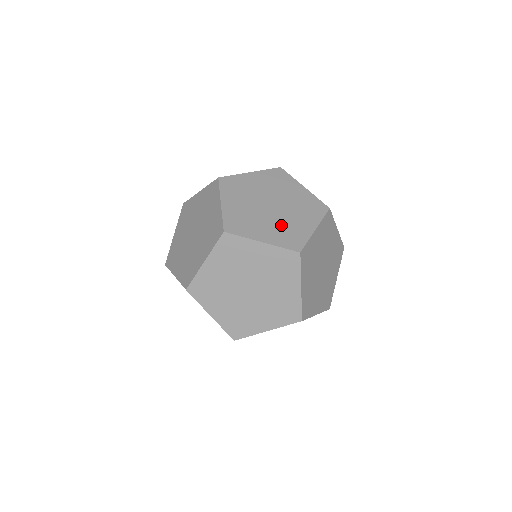
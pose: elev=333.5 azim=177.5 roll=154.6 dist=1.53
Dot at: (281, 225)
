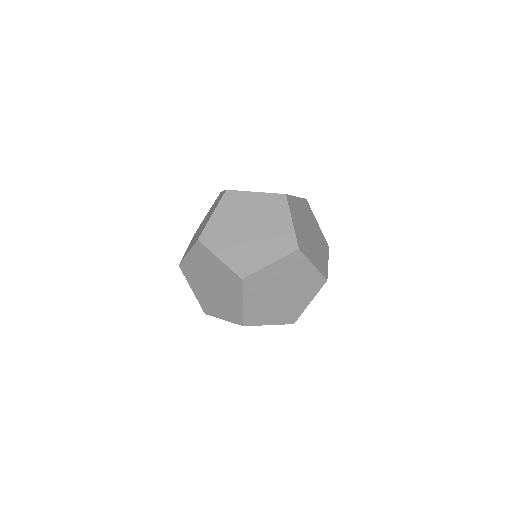
Dot at: occluded
